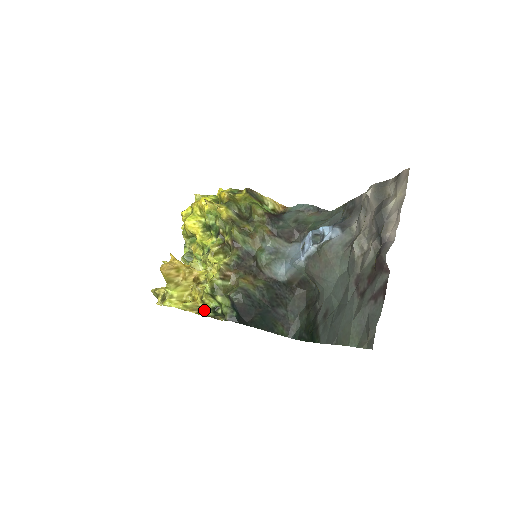
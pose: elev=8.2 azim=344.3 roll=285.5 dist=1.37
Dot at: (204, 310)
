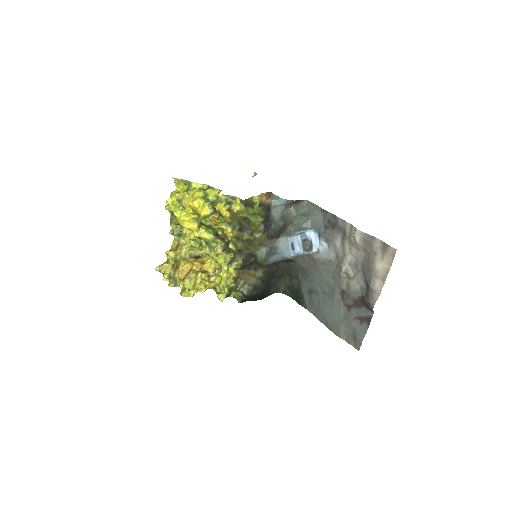
Dot at: (220, 299)
